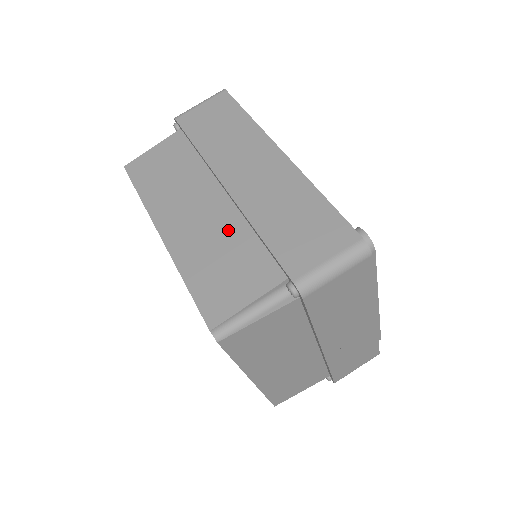
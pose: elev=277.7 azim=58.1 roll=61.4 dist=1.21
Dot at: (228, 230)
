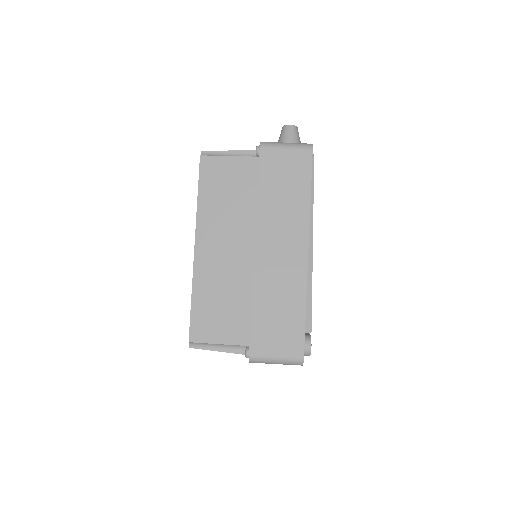
Dot at: (238, 283)
